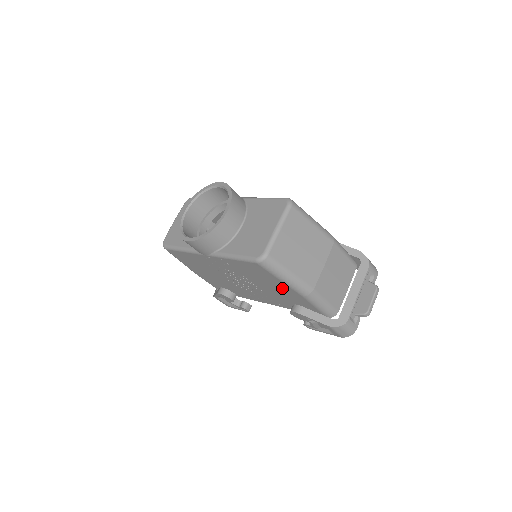
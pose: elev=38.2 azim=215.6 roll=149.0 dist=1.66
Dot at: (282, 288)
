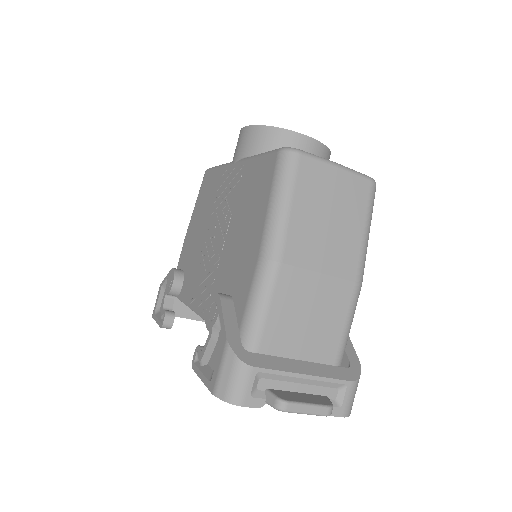
Dot at: (252, 235)
